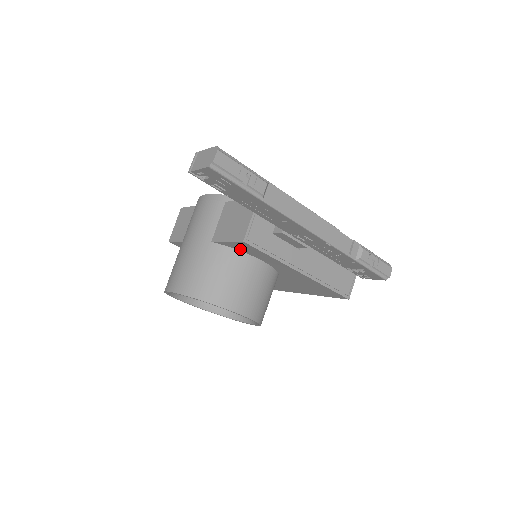
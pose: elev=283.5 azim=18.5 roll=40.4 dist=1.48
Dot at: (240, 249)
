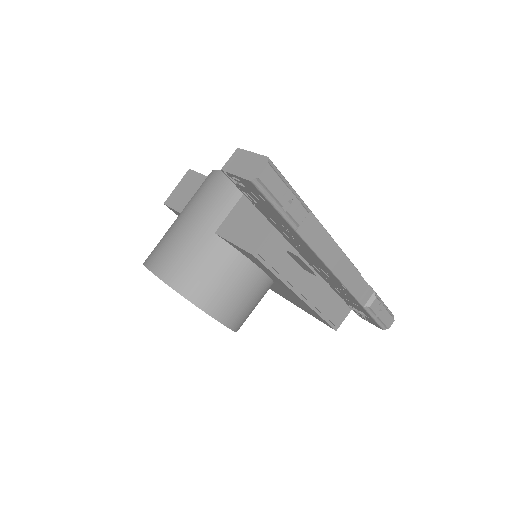
Dot at: (244, 254)
